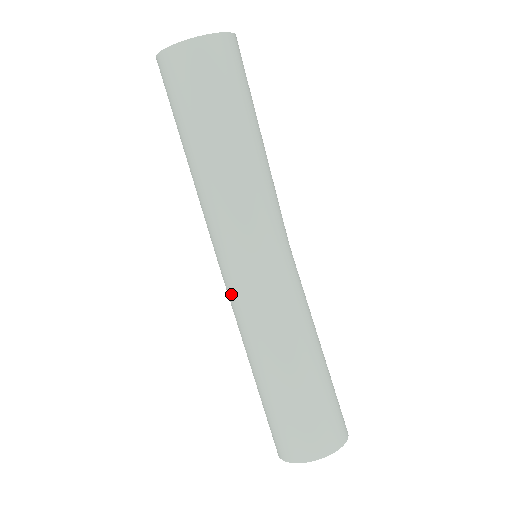
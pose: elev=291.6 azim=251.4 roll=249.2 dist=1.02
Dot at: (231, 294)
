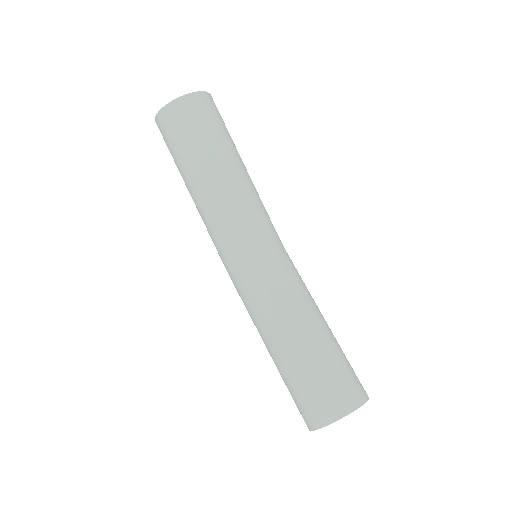
Dot at: (241, 289)
